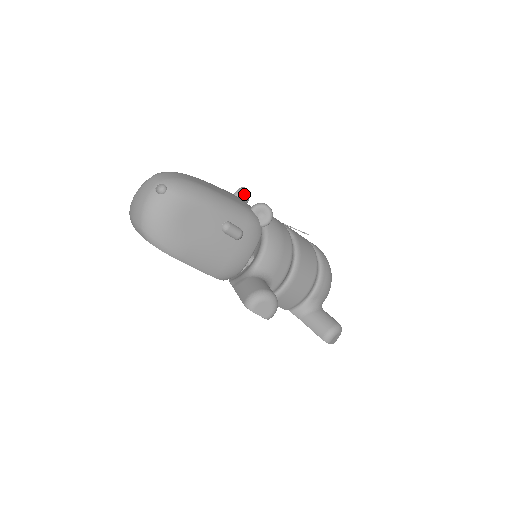
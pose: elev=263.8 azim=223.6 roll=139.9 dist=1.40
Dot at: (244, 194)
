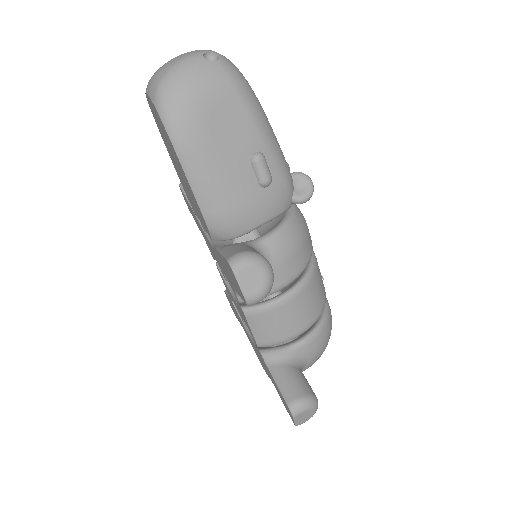
Dot at: occluded
